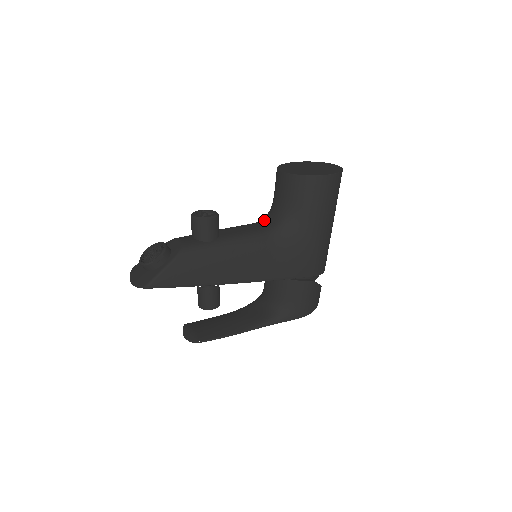
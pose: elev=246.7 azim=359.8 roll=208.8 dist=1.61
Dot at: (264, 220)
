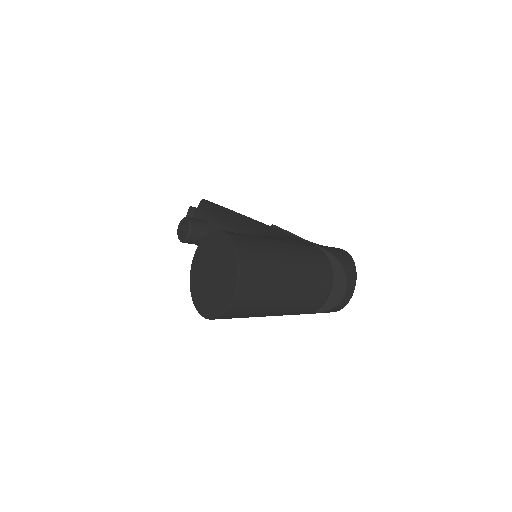
Dot at: occluded
